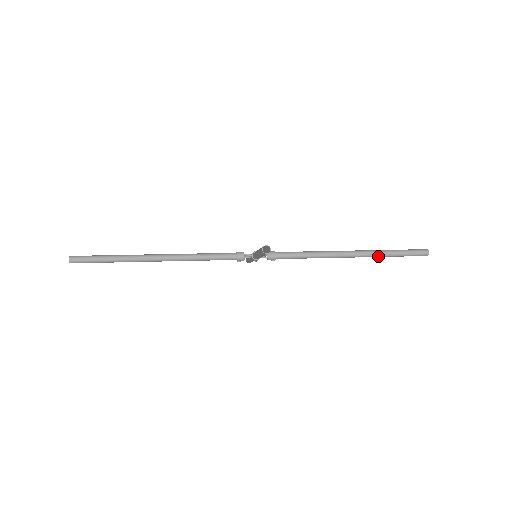
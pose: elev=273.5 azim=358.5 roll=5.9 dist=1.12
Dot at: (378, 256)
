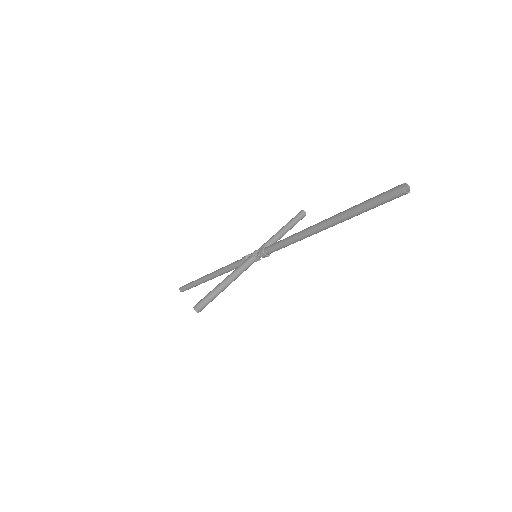
Dot at: (348, 219)
